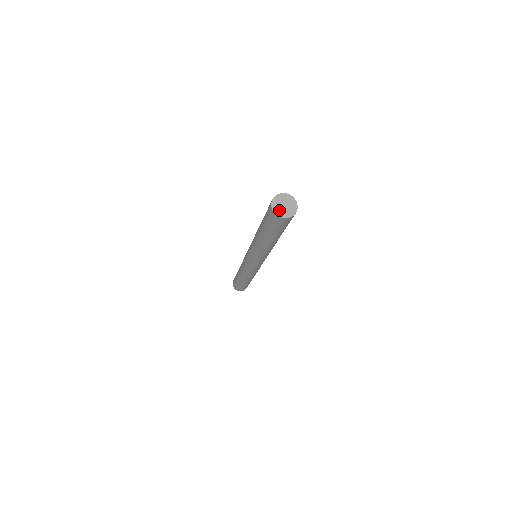
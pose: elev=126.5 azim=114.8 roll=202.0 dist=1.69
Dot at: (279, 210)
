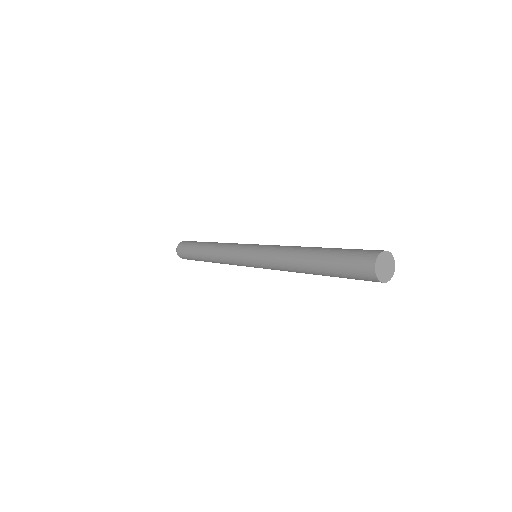
Dot at: (383, 275)
